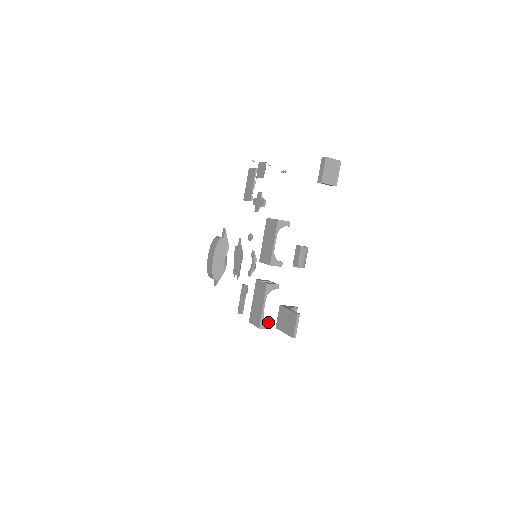
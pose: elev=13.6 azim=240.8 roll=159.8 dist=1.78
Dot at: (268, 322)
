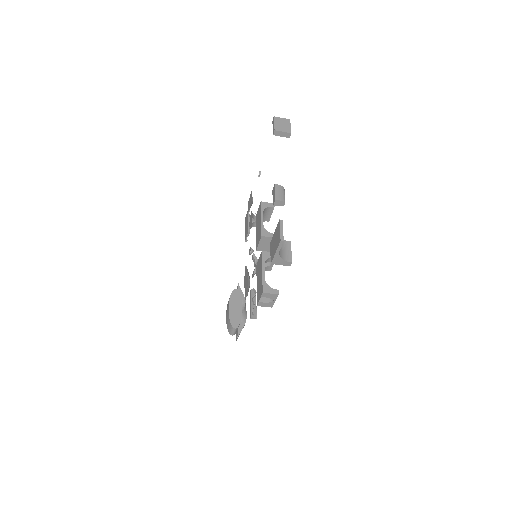
Dot at: occluded
